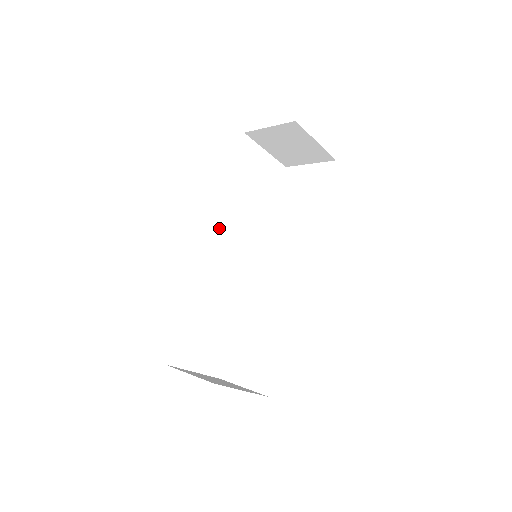
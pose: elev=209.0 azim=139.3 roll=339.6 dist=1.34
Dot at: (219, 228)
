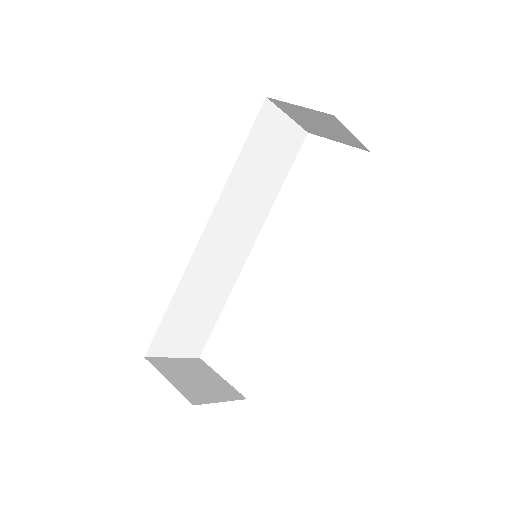
Dot at: (219, 215)
